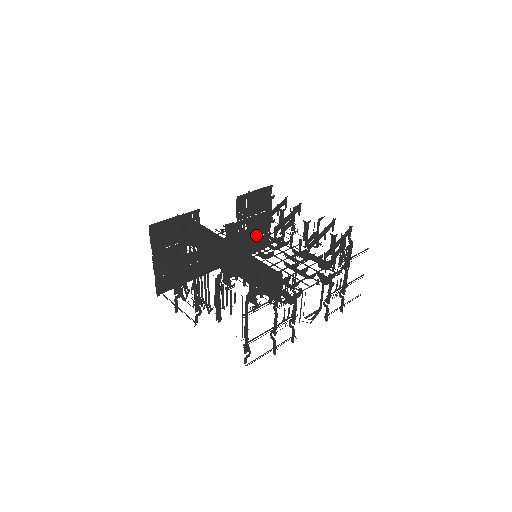
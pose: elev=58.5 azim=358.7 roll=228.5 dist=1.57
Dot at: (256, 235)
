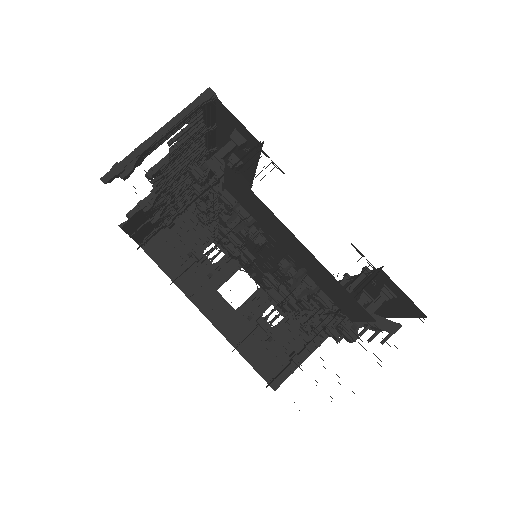
Dot at: (277, 348)
